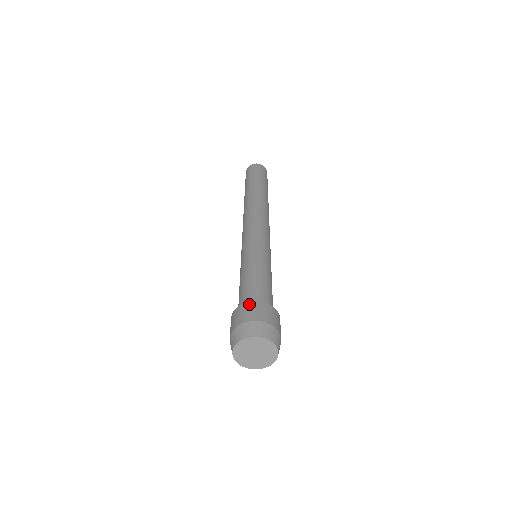
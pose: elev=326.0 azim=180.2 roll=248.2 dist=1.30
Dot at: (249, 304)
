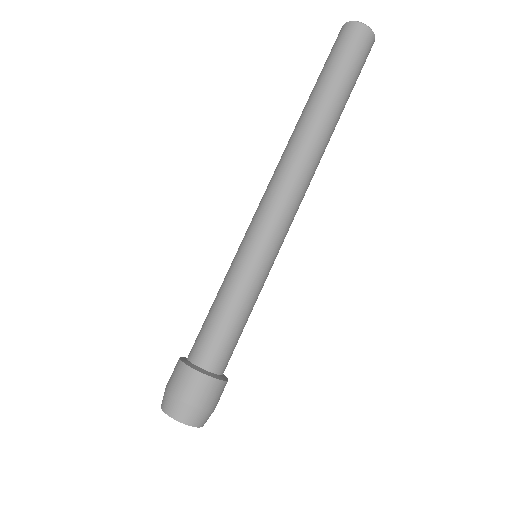
Dot at: (183, 368)
